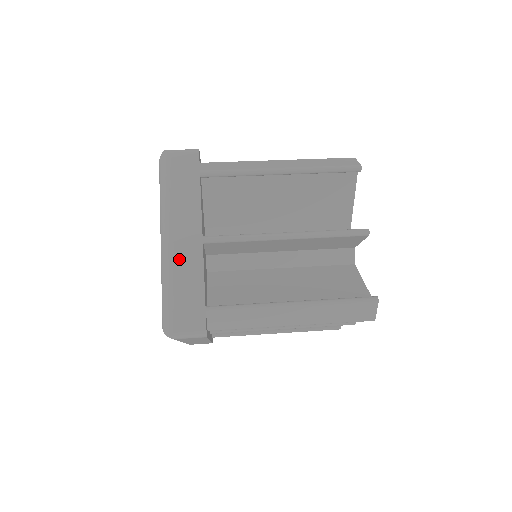
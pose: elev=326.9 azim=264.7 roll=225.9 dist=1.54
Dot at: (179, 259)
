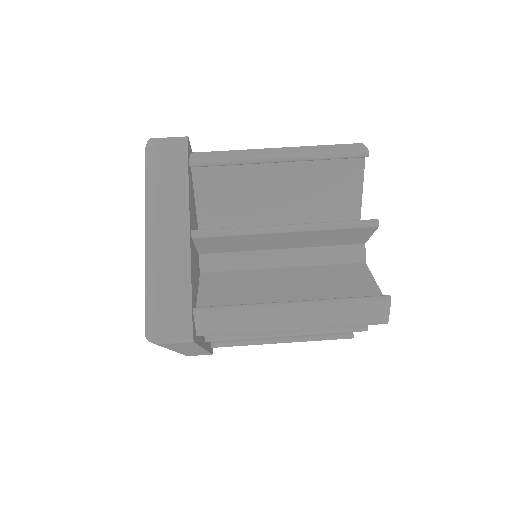
Dot at: (163, 255)
